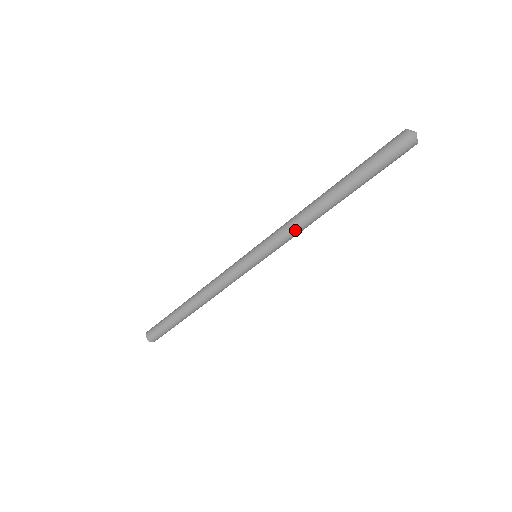
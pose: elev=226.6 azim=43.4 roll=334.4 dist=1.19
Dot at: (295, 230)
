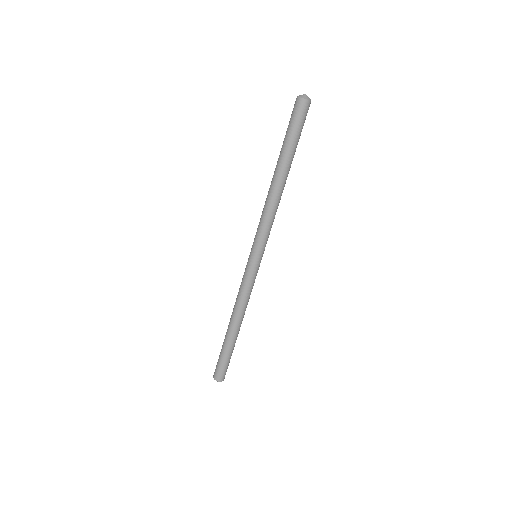
Dot at: (274, 216)
